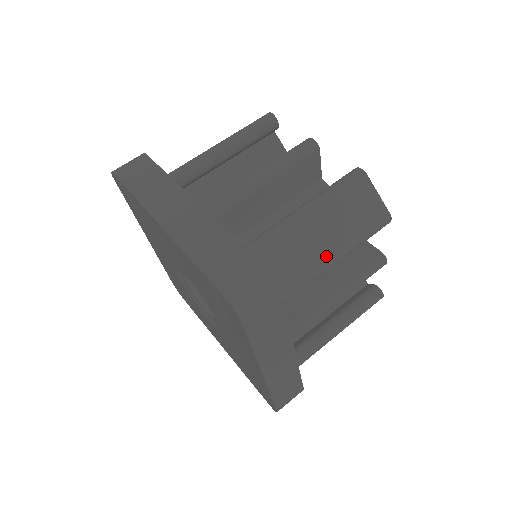
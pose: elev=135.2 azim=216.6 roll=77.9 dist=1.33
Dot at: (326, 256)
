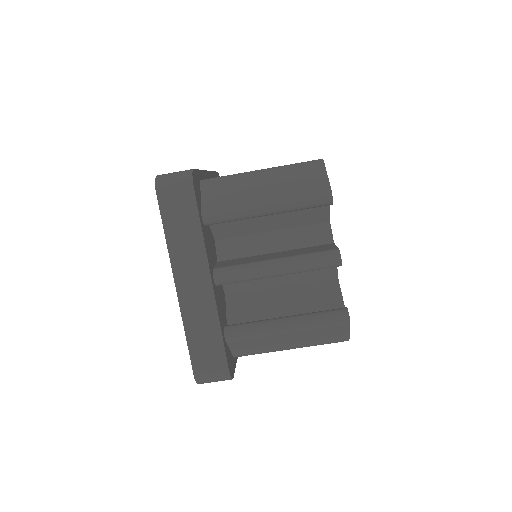
Dot at: (284, 348)
